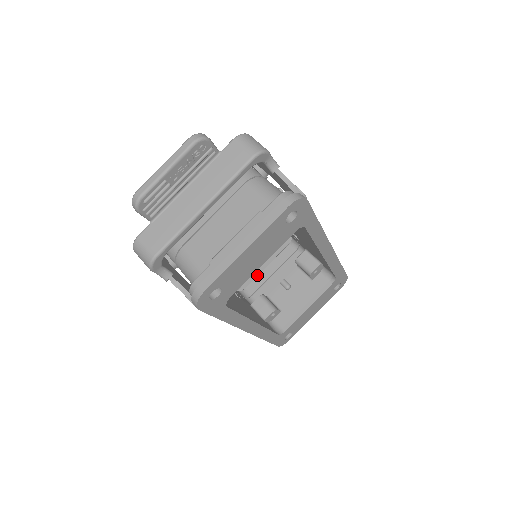
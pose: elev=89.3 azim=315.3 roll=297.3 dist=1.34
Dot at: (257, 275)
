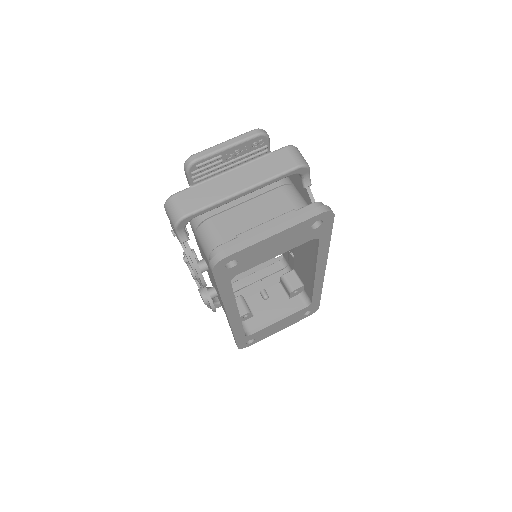
Dot at: (239, 279)
